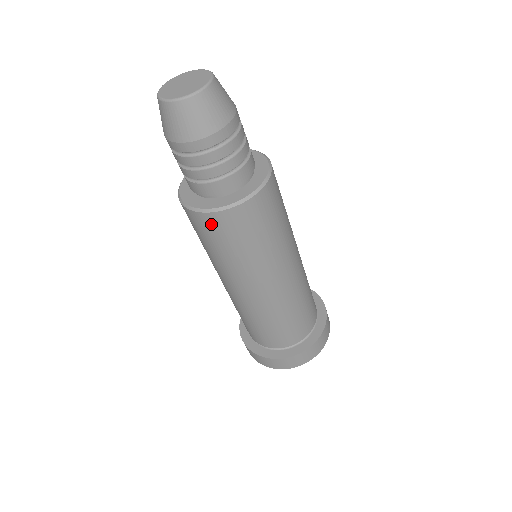
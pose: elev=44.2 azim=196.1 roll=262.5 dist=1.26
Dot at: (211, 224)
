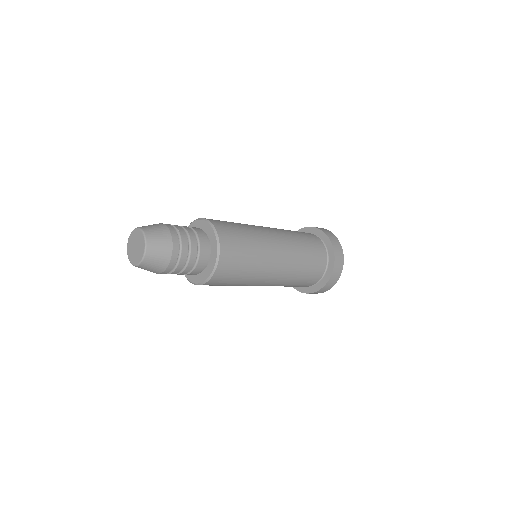
Dot at: occluded
